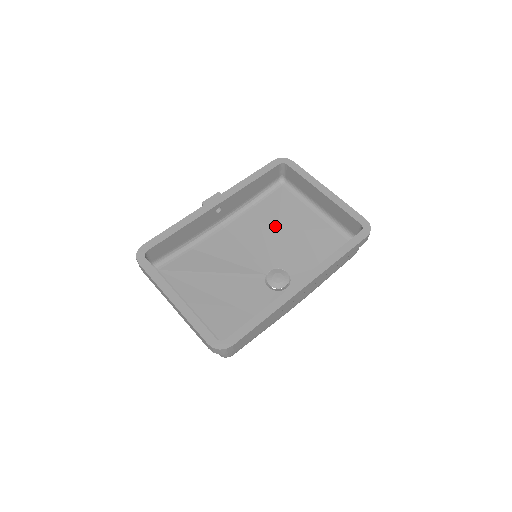
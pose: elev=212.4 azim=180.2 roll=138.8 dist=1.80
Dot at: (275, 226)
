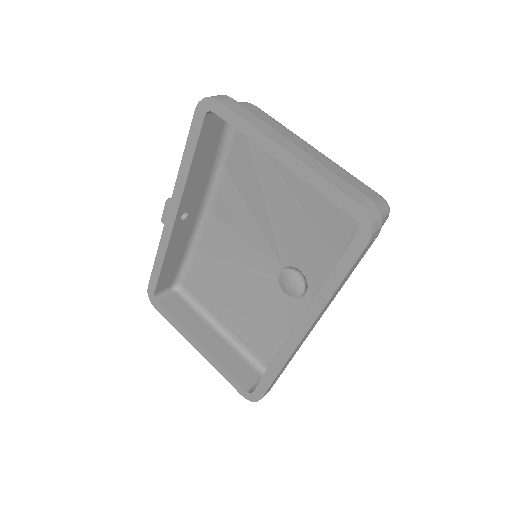
Dot at: (260, 199)
